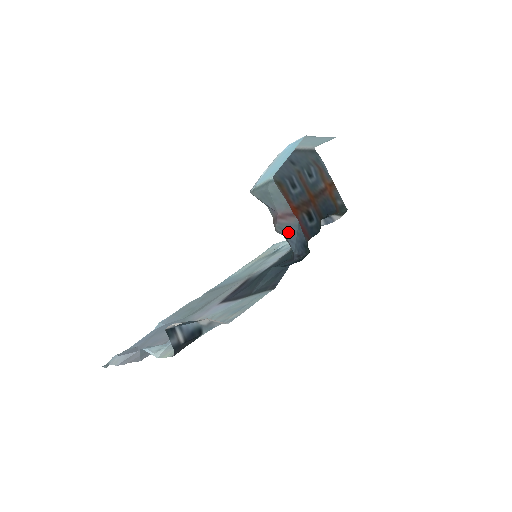
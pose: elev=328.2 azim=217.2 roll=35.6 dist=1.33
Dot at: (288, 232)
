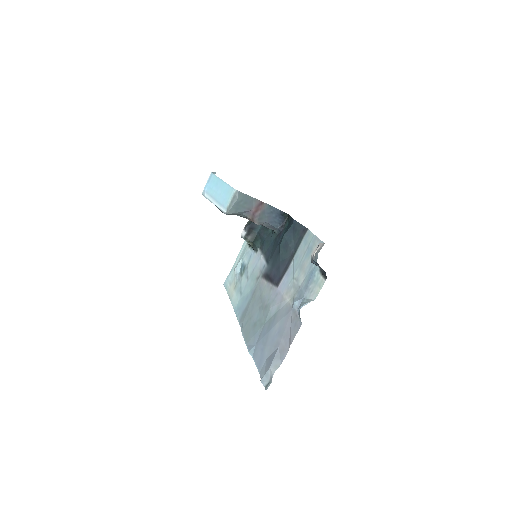
Dot at: (265, 218)
